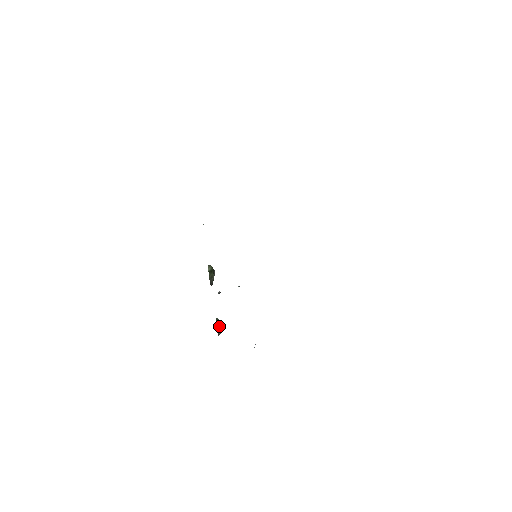
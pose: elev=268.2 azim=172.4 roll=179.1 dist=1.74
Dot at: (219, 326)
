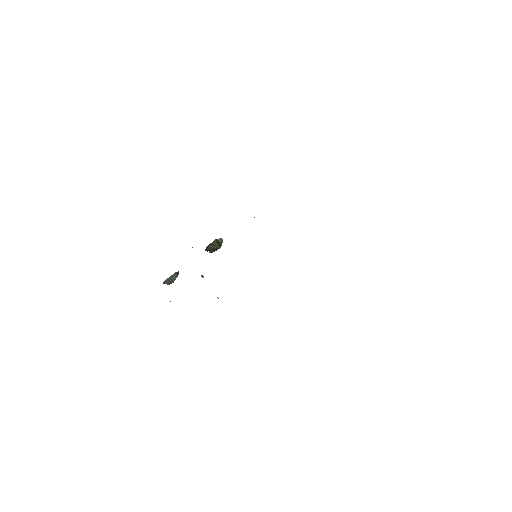
Dot at: (173, 278)
